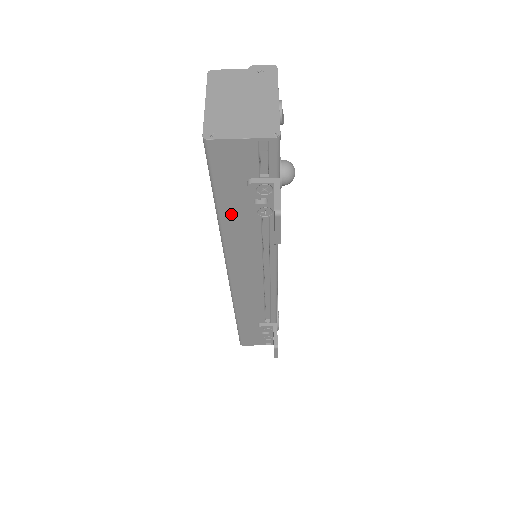
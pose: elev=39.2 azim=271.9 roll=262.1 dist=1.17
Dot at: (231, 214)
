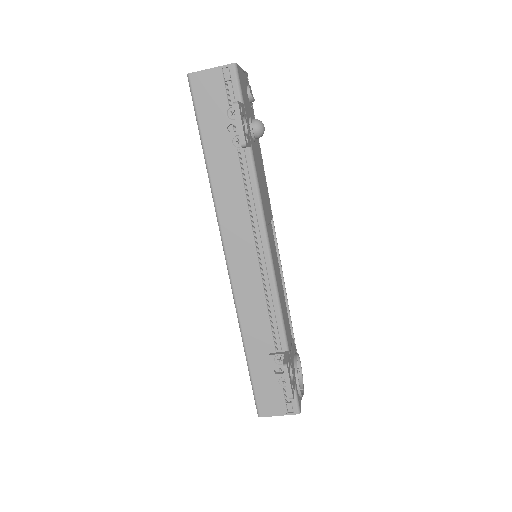
Dot at: (215, 155)
